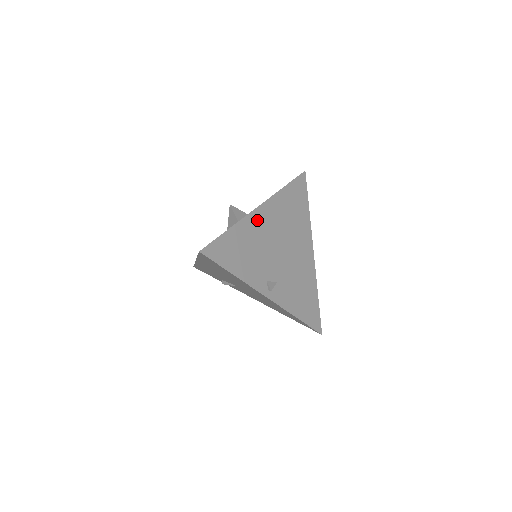
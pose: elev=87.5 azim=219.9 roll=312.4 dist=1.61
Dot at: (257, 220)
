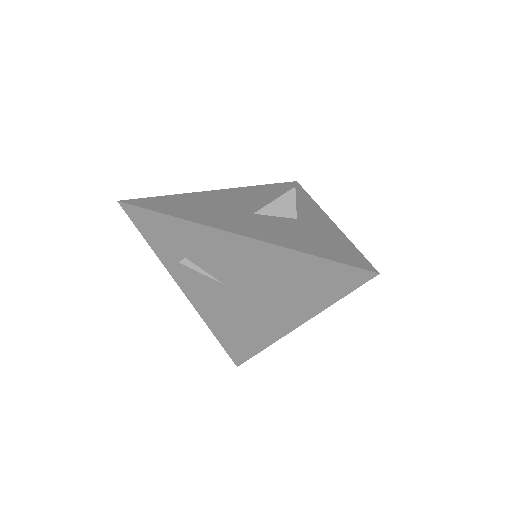
Dot at: occluded
